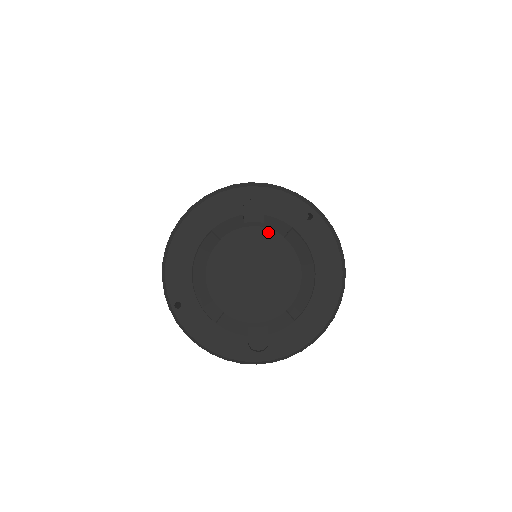
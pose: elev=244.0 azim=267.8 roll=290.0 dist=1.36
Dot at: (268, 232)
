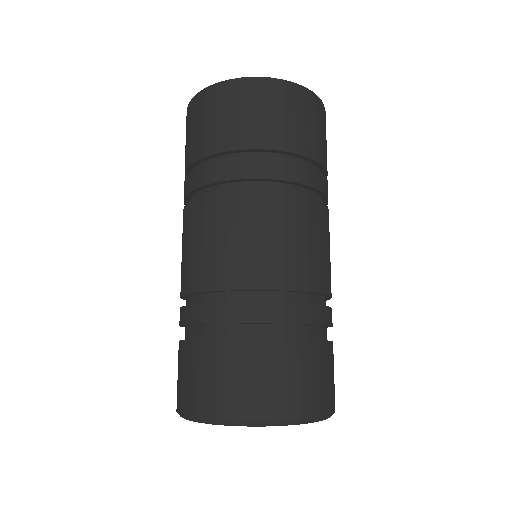
Dot at: occluded
